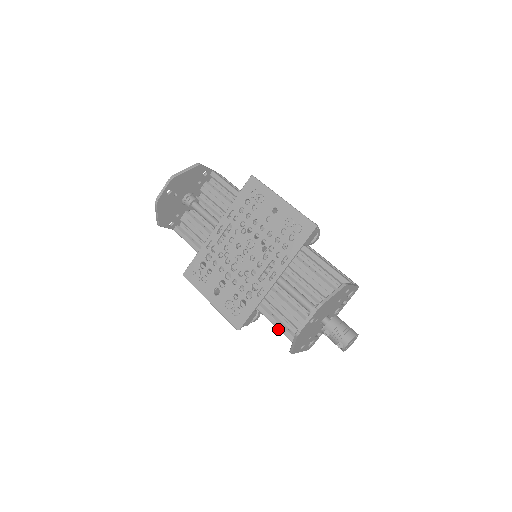
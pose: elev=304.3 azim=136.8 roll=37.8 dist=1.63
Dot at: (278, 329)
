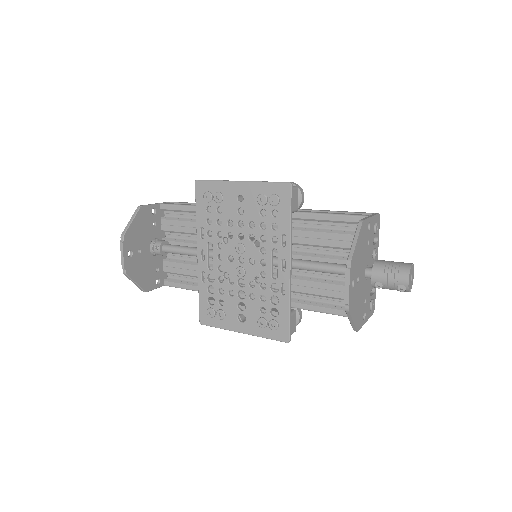
Dot at: occluded
